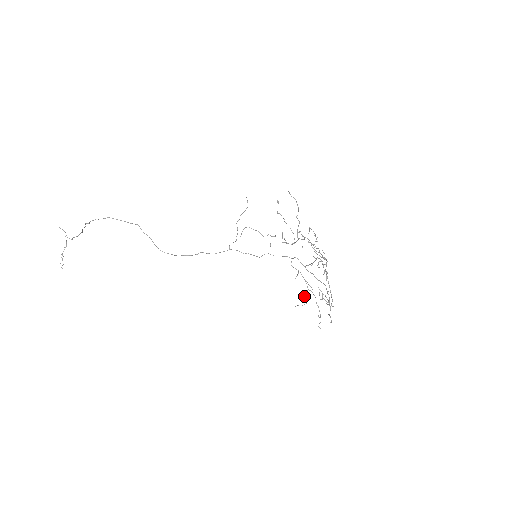
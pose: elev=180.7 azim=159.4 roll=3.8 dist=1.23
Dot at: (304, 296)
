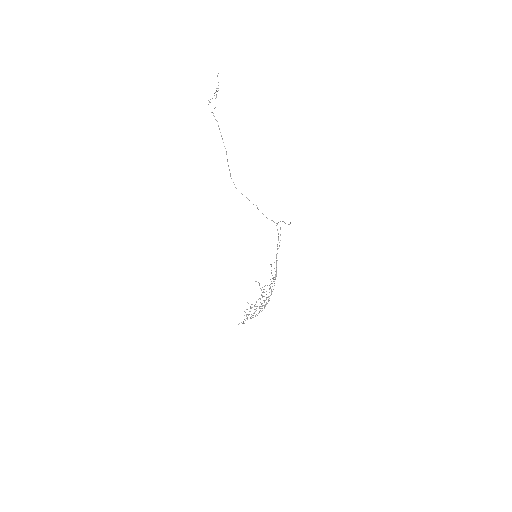
Dot at: occluded
